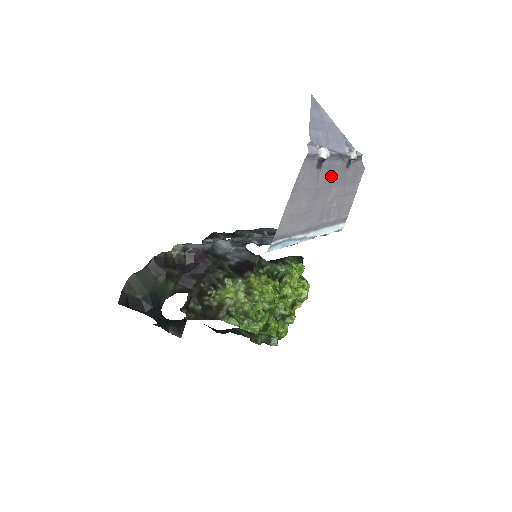
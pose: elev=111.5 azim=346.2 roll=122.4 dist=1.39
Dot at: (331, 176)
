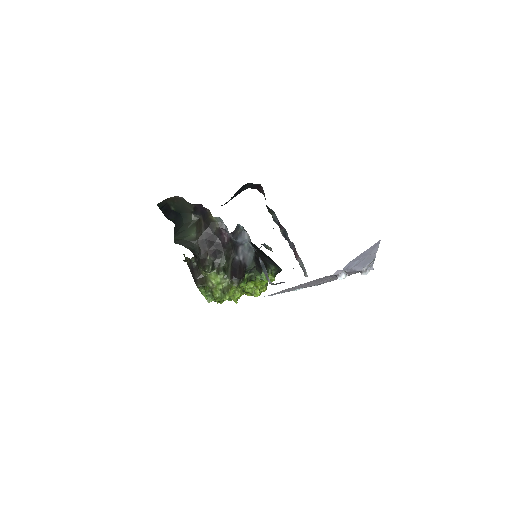
Dot at: occluded
